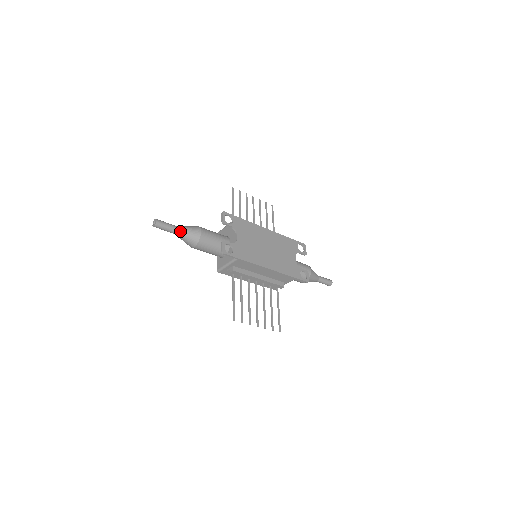
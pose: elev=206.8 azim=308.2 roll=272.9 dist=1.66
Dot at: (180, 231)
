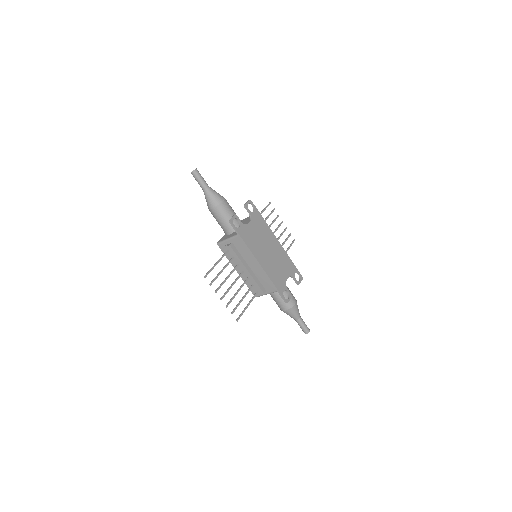
Dot at: (208, 189)
